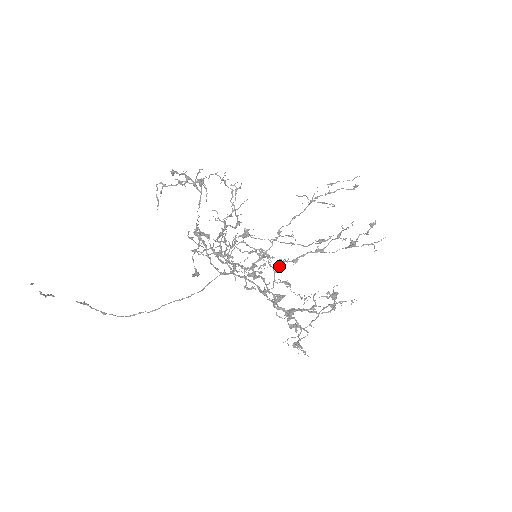
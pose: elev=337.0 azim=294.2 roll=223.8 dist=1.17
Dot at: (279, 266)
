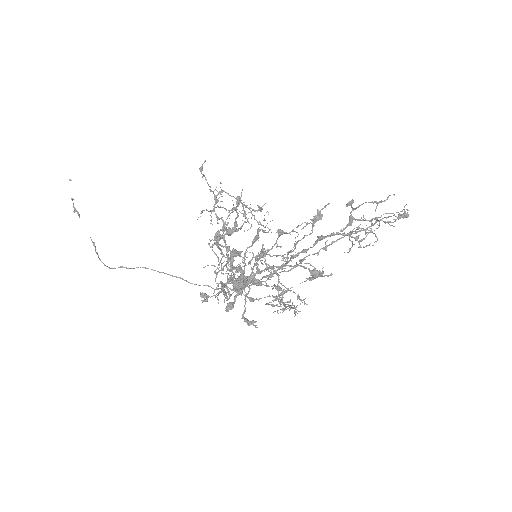
Dot at: (277, 270)
